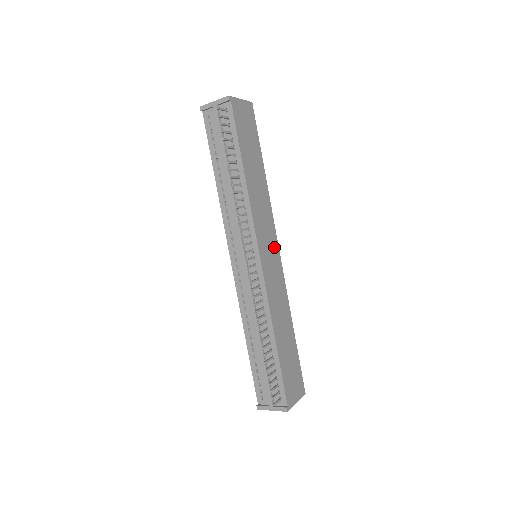
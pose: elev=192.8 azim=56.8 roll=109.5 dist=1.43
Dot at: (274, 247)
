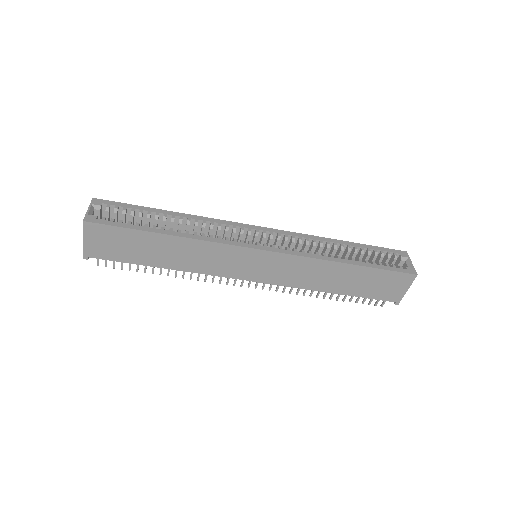
Dot at: (254, 256)
